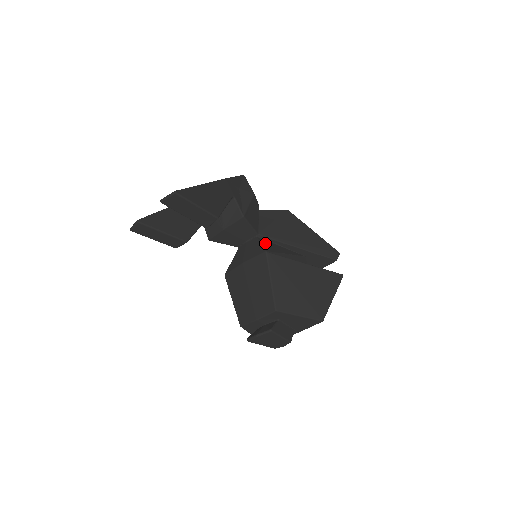
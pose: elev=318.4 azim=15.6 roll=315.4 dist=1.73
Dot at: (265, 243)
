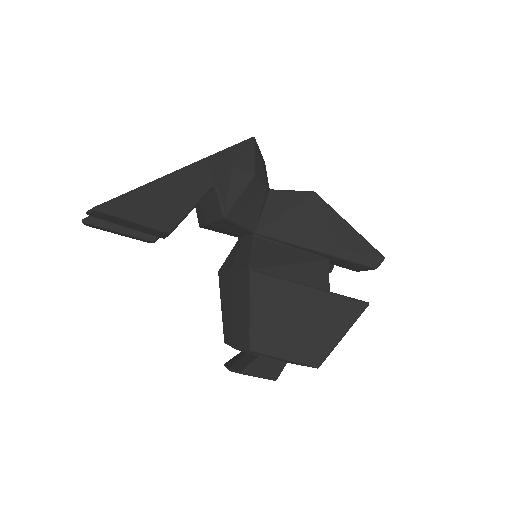
Dot at: (261, 248)
